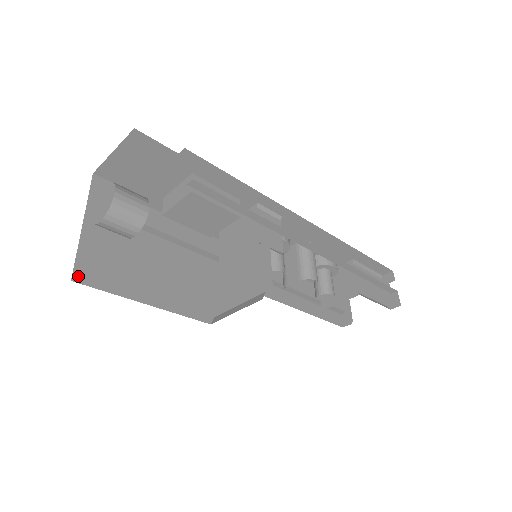
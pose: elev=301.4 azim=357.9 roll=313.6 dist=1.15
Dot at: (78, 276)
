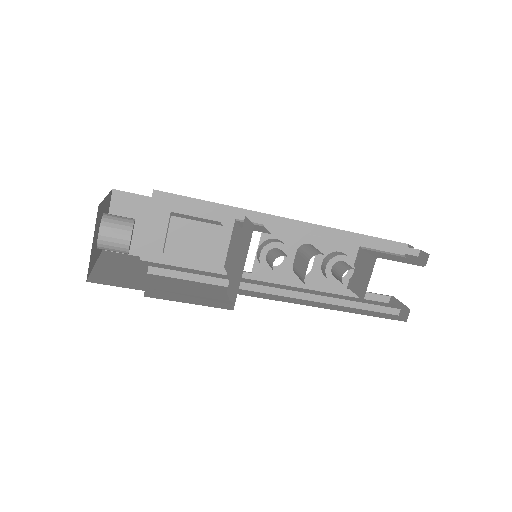
Dot at: (93, 281)
